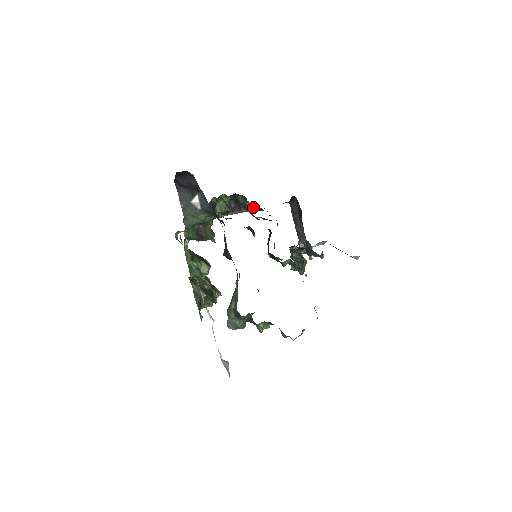
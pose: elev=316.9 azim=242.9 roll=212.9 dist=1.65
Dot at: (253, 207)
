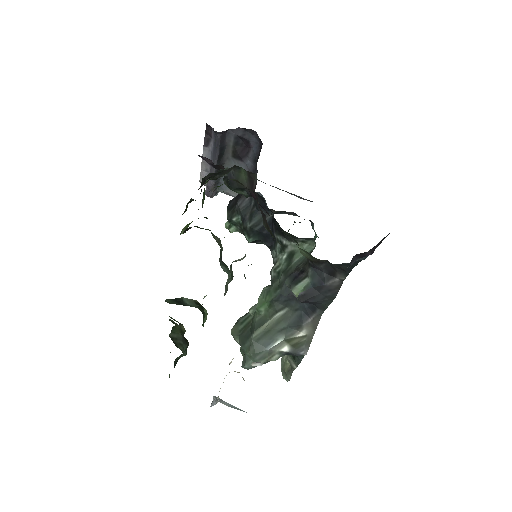
Dot at: occluded
